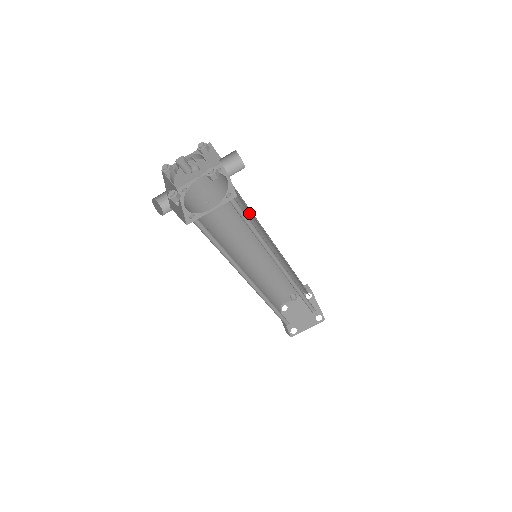
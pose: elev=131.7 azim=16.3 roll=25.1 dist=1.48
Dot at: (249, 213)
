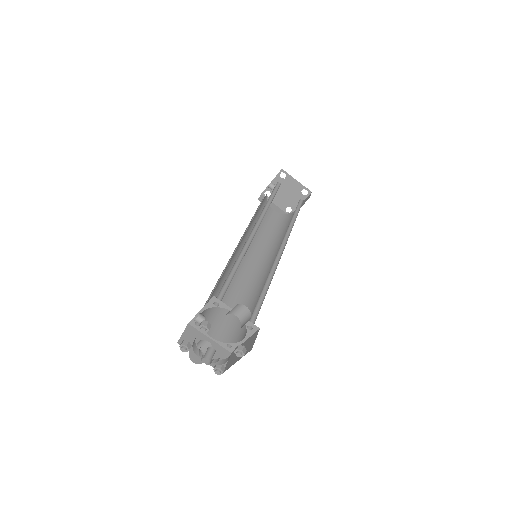
Dot at: occluded
